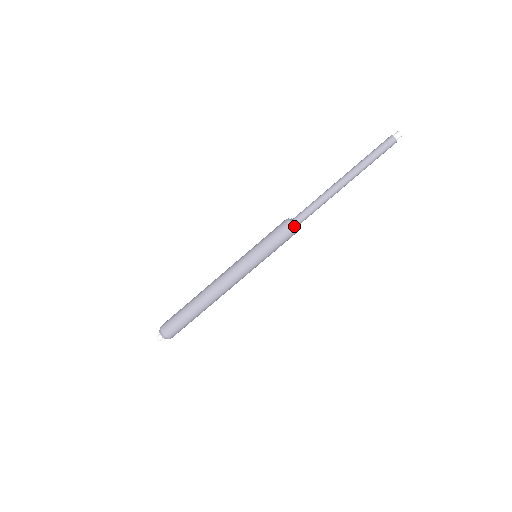
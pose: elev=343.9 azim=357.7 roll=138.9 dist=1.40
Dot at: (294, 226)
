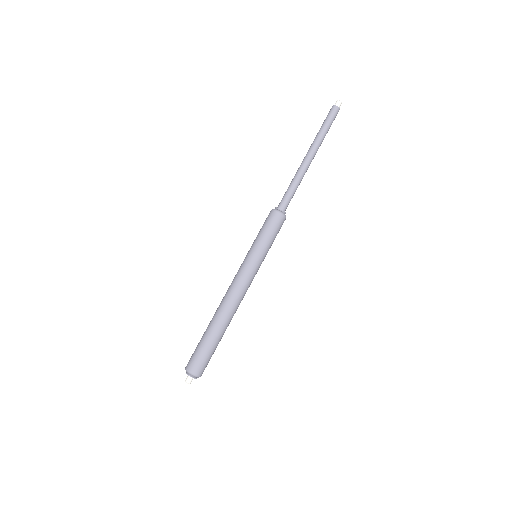
Dot at: (276, 210)
